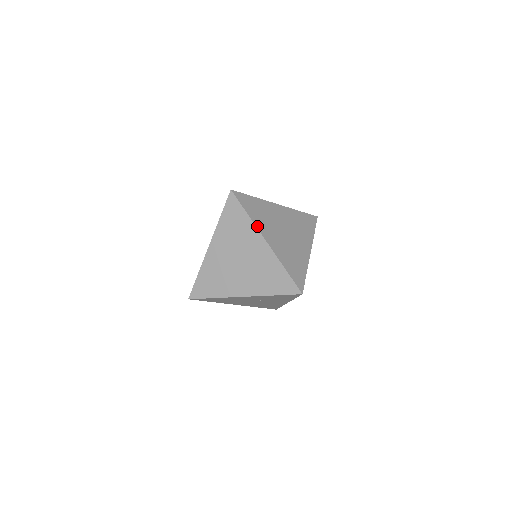
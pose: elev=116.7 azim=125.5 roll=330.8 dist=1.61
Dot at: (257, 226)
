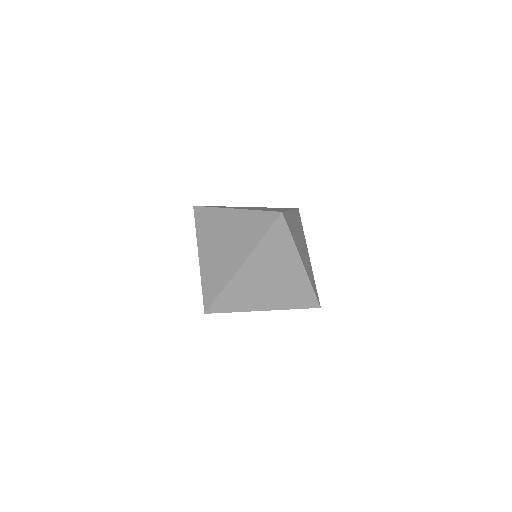
Dot at: (223, 208)
